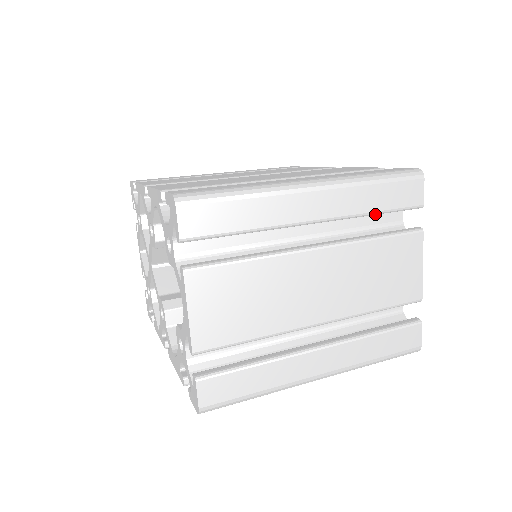
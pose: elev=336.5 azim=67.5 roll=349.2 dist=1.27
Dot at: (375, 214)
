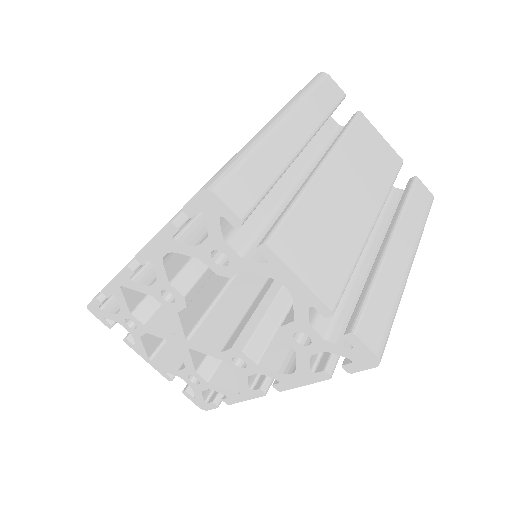
Dot at: (328, 117)
